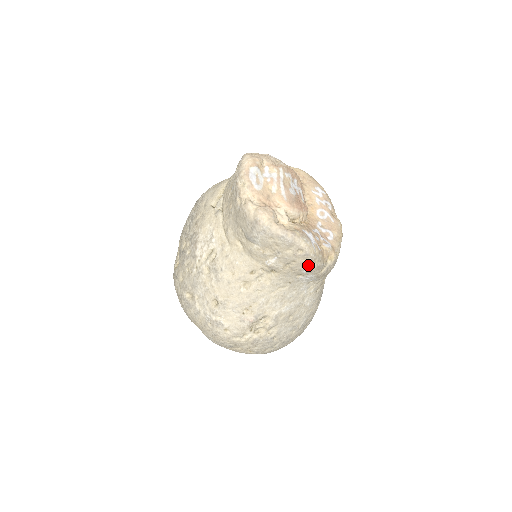
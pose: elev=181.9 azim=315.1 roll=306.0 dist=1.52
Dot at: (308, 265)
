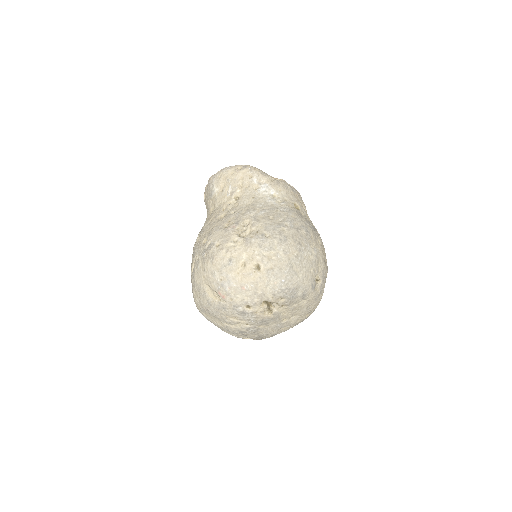
Dot at: (252, 174)
